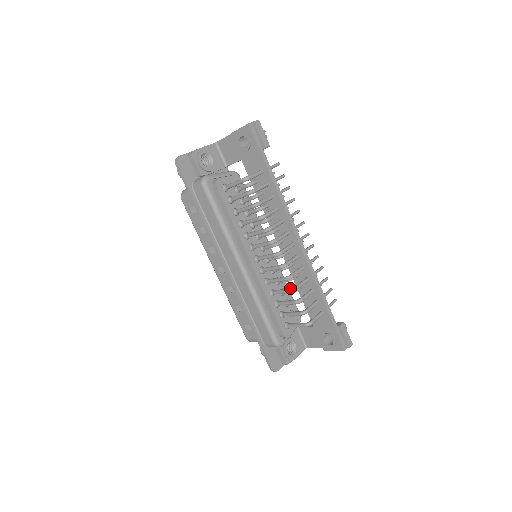
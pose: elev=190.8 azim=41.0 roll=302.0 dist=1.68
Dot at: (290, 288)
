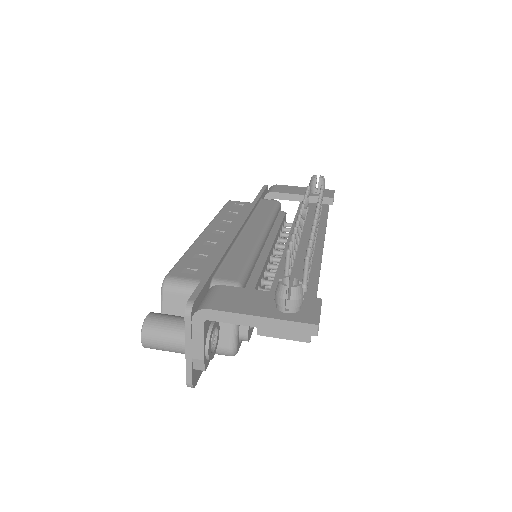
Dot at: occluded
